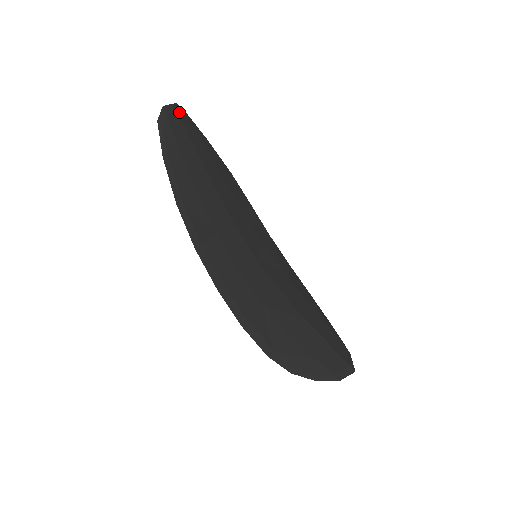
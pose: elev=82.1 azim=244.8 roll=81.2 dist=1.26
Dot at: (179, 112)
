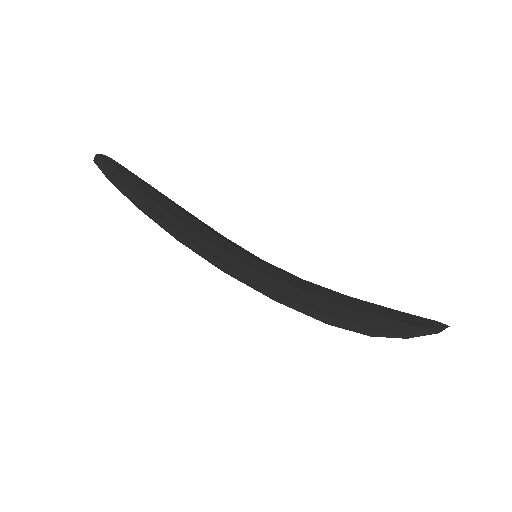
Dot at: (115, 161)
